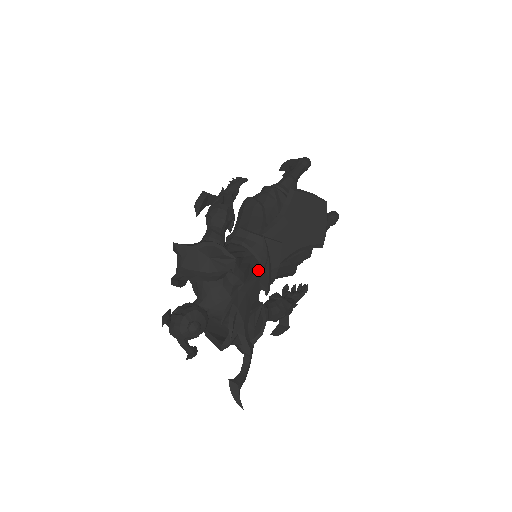
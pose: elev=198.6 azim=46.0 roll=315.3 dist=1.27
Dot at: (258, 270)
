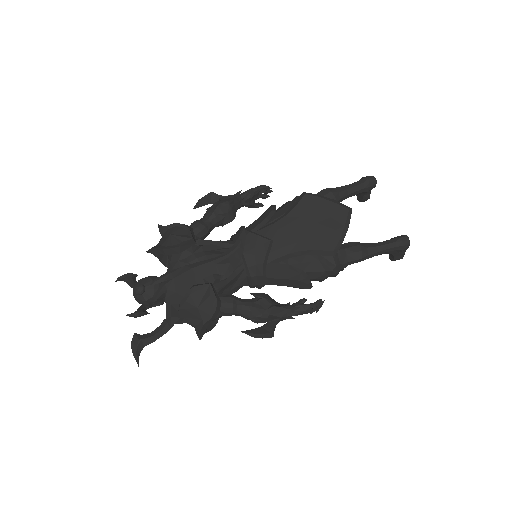
Dot at: (221, 255)
